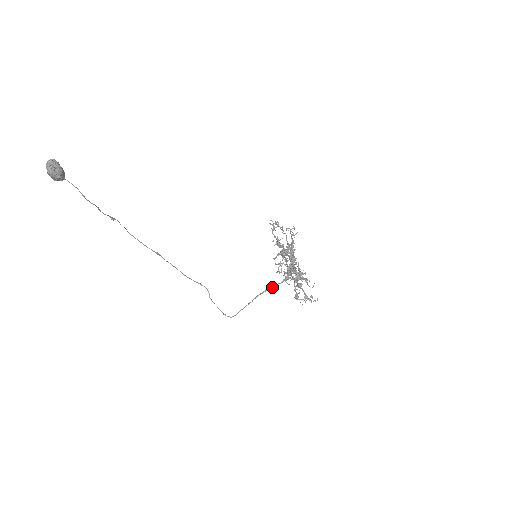
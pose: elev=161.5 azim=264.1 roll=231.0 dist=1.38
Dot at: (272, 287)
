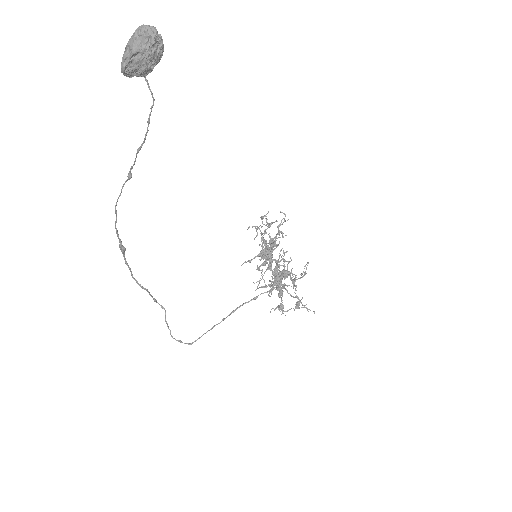
Dot at: occluded
